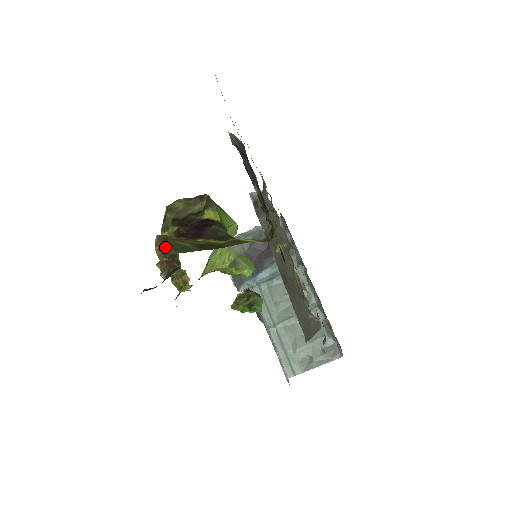
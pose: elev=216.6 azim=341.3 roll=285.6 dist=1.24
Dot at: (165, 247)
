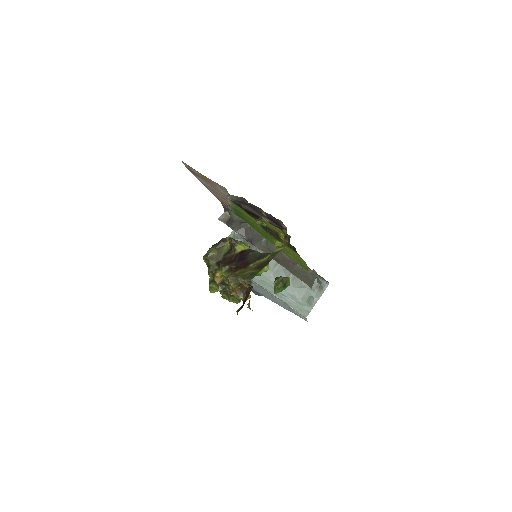
Dot at: (239, 280)
